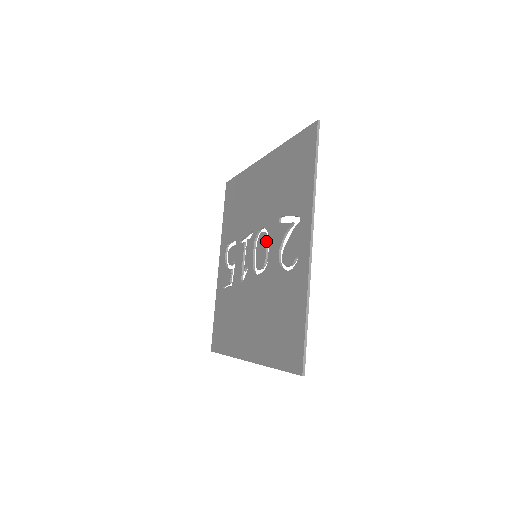
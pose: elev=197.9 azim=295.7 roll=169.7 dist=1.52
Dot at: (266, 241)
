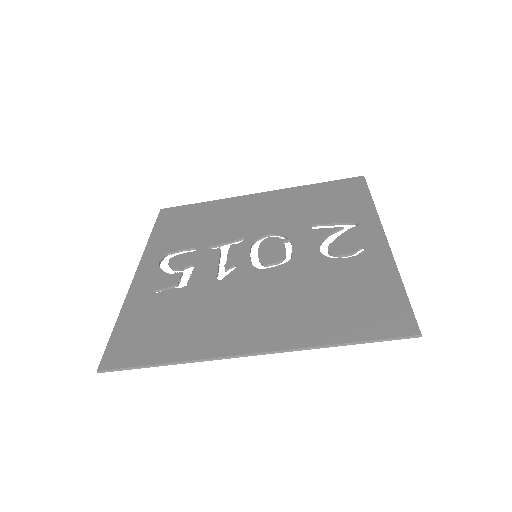
Dot at: (284, 242)
